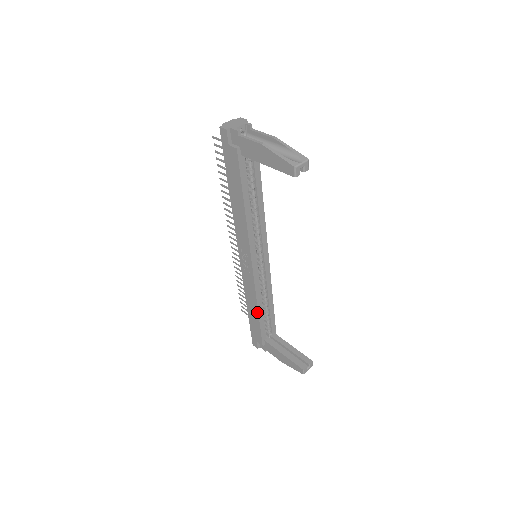
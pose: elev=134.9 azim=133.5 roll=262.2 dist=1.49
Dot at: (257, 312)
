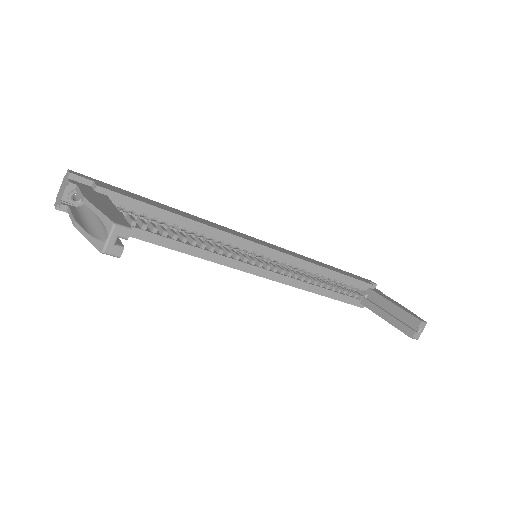
Dot at: (318, 294)
